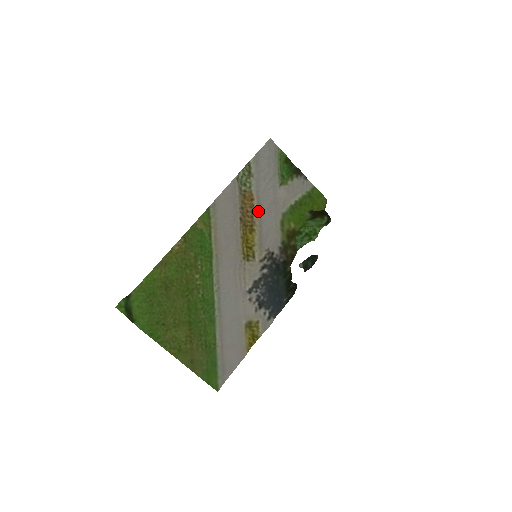
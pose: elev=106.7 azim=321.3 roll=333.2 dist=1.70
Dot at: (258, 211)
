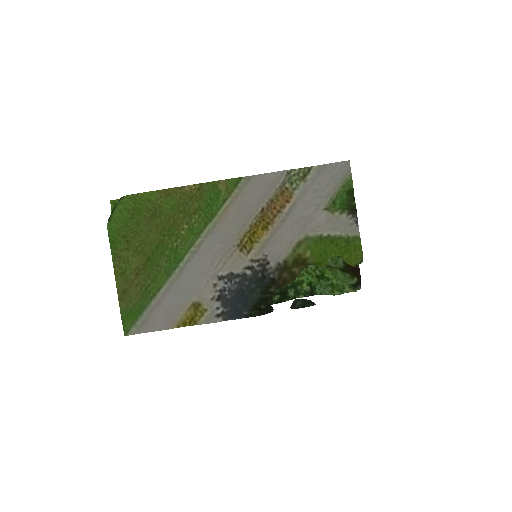
Dot at: (285, 215)
